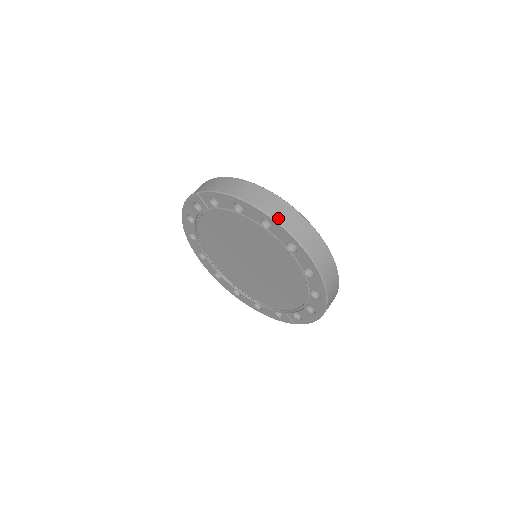
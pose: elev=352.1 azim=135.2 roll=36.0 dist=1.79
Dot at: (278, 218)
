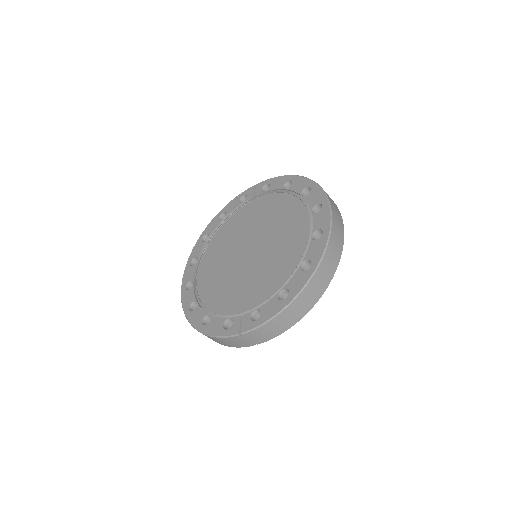
Dot at: occluded
